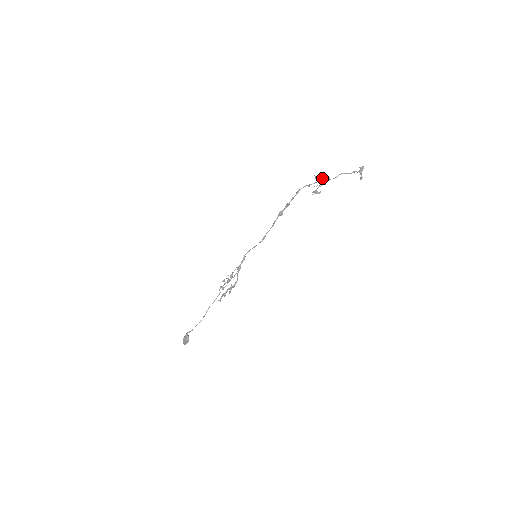
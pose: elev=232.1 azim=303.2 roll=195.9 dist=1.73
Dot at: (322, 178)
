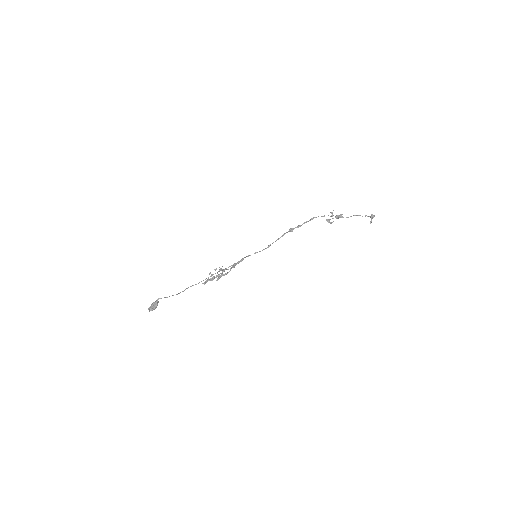
Dot at: (336, 215)
